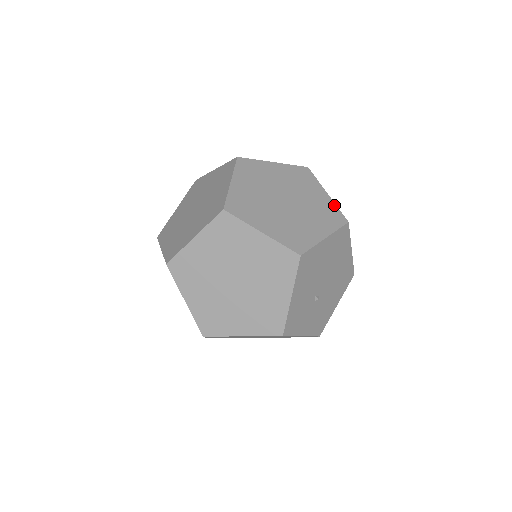
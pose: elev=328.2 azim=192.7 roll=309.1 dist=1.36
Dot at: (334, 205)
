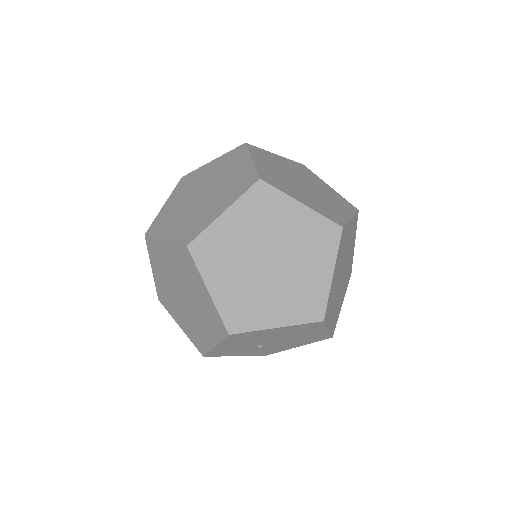
Dot at: (326, 293)
